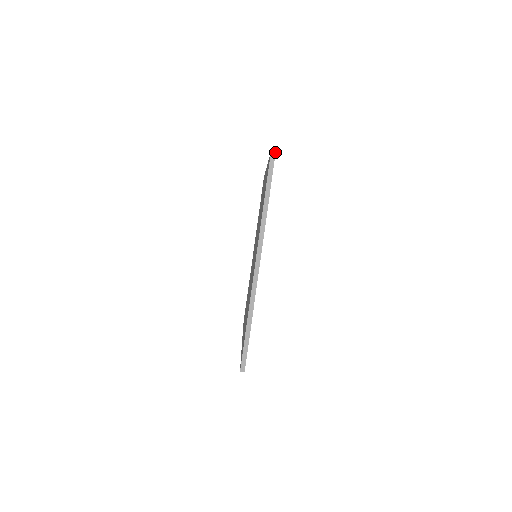
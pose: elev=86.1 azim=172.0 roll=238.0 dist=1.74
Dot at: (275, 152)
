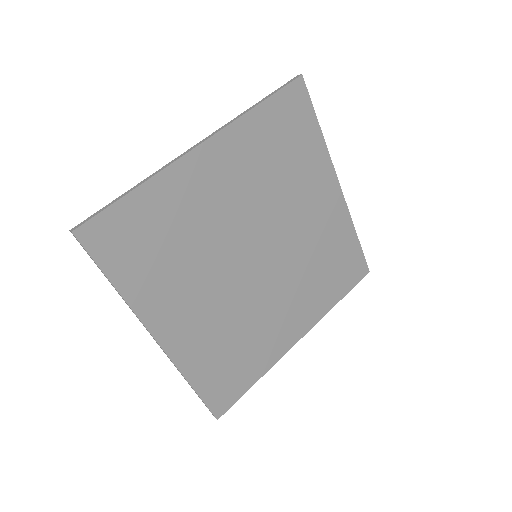
Dot at: occluded
